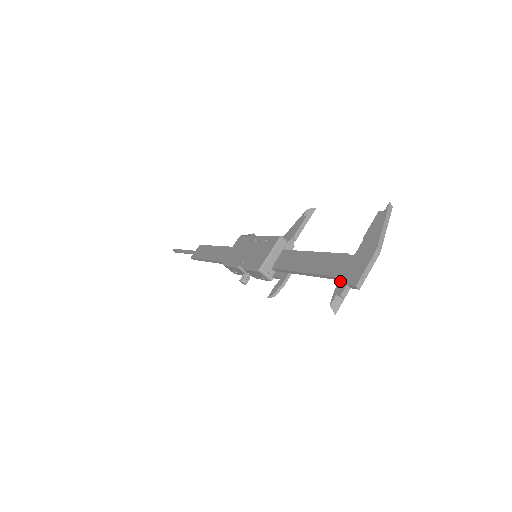
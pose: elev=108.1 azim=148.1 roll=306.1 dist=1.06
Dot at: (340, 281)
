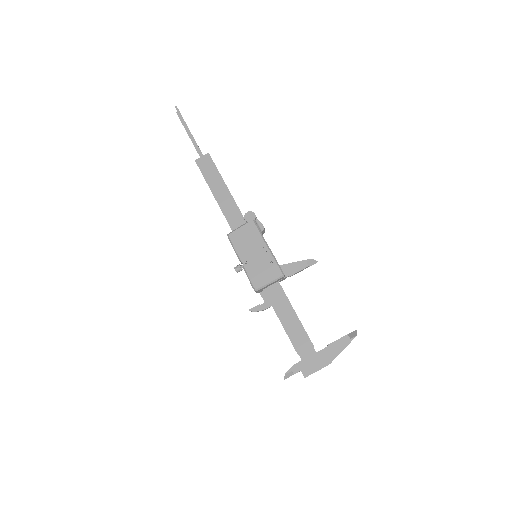
Dot at: (299, 363)
